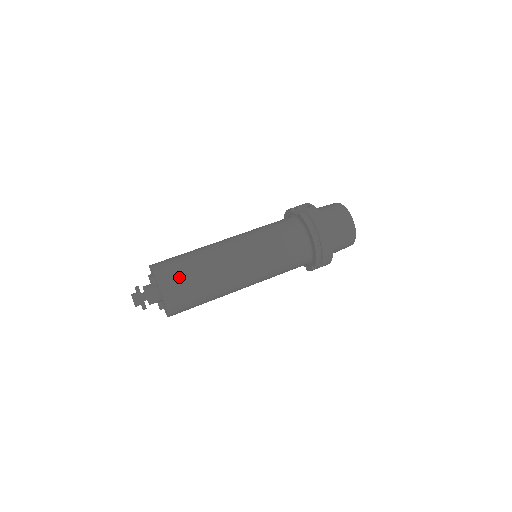
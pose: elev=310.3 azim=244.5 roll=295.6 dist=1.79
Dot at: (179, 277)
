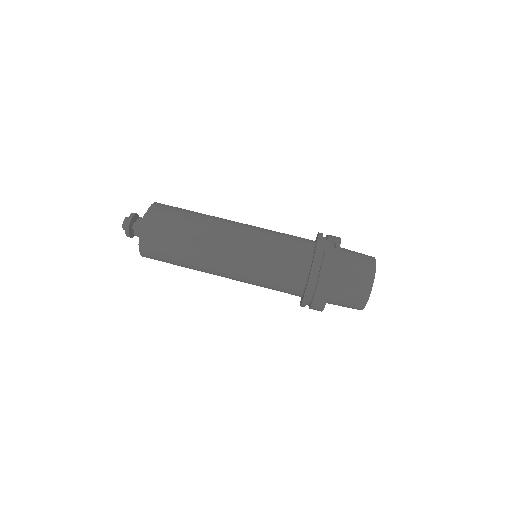
Dot at: (162, 235)
